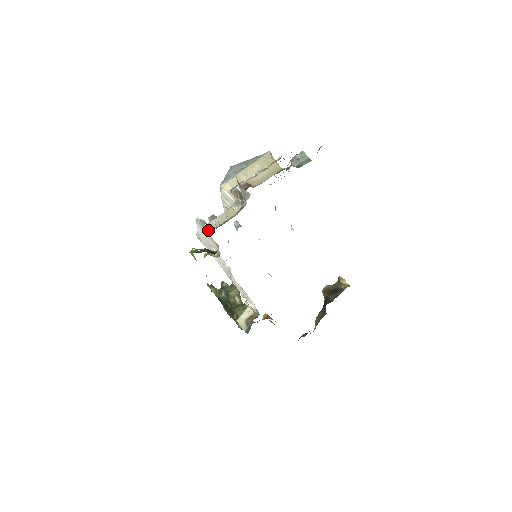
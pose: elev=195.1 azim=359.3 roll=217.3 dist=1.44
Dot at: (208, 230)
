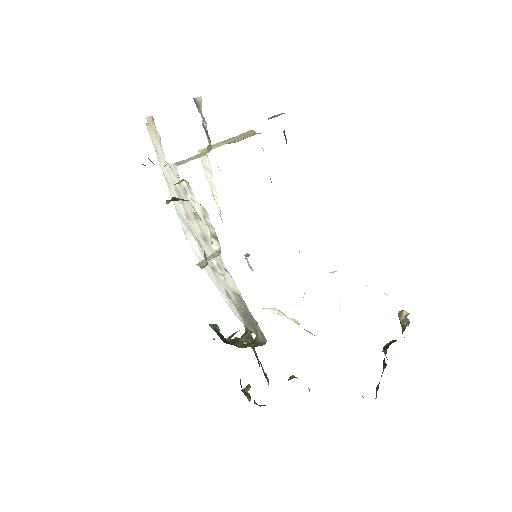
Dot at: occluded
